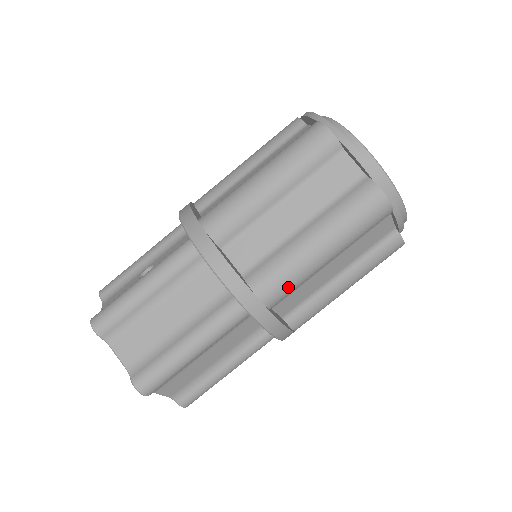
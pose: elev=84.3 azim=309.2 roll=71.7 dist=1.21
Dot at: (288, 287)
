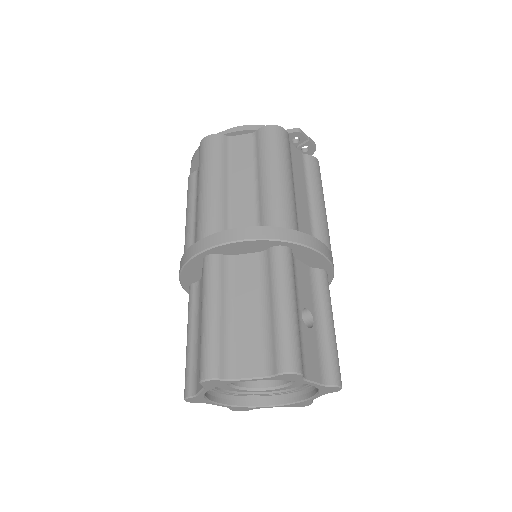
Dot at: (208, 216)
